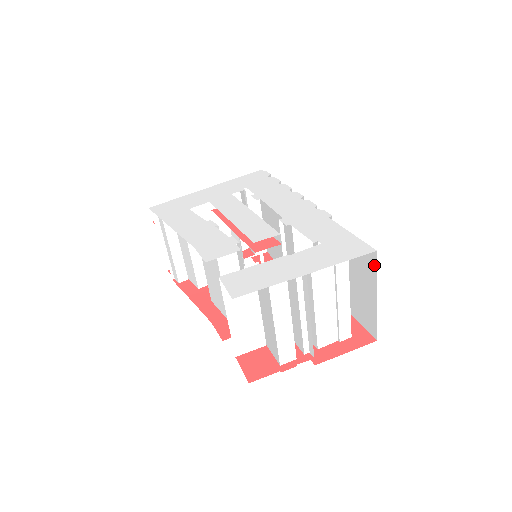
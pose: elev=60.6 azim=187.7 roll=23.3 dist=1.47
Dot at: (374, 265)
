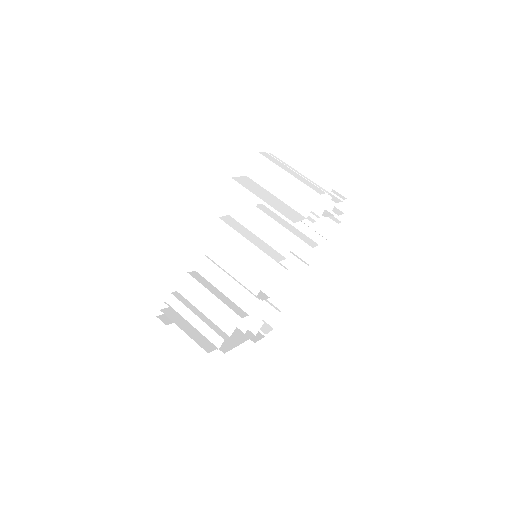
Dot at: (305, 155)
